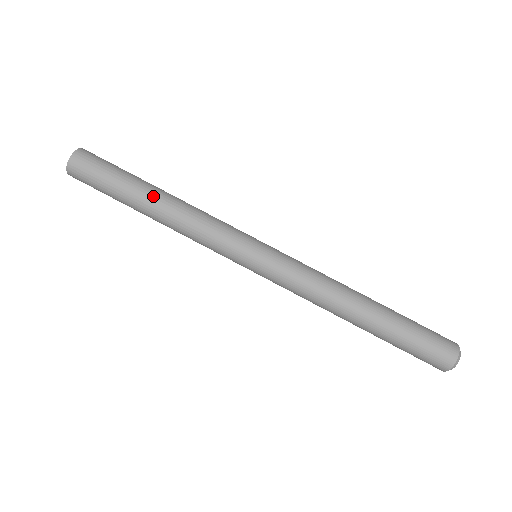
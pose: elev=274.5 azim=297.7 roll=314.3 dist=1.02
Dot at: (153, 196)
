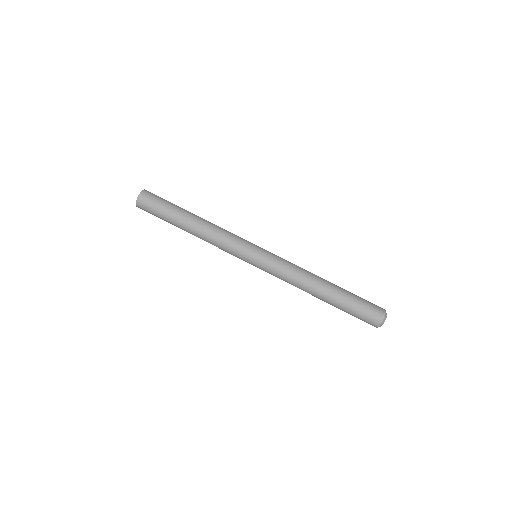
Dot at: (192, 217)
